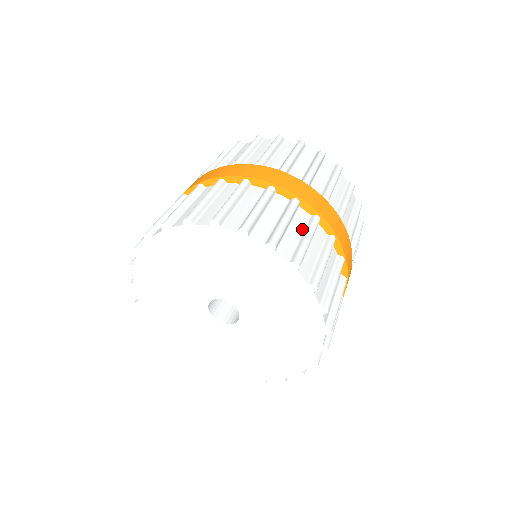
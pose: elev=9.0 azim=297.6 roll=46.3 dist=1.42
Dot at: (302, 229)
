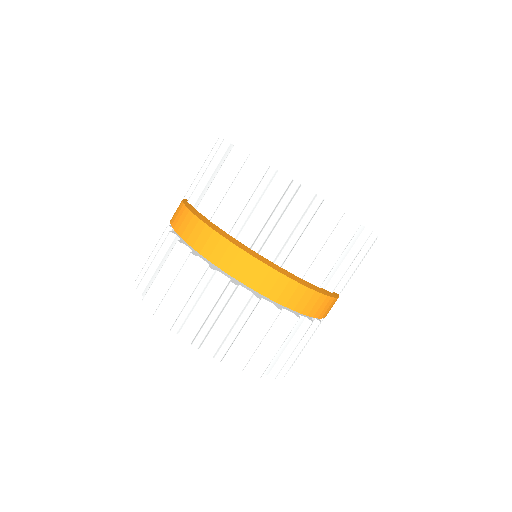
Dot at: (215, 300)
